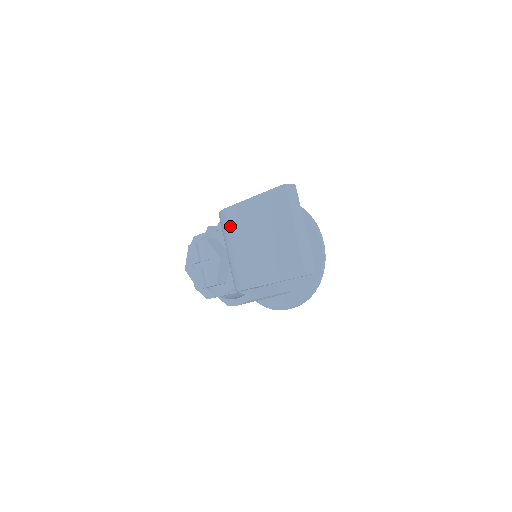
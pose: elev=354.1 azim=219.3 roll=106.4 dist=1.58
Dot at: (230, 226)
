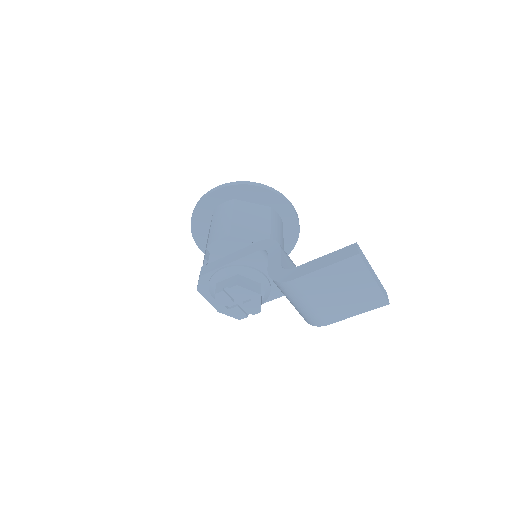
Dot at: (300, 291)
